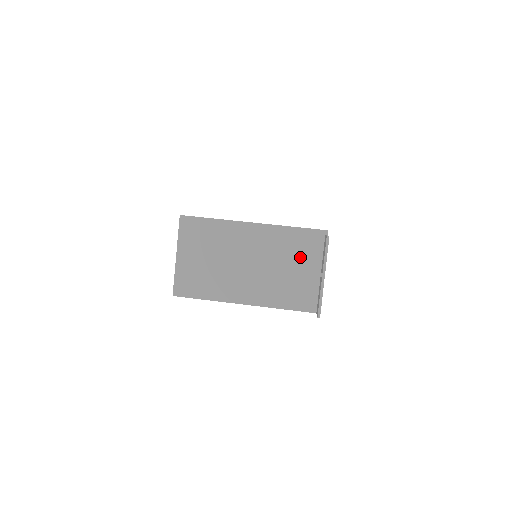
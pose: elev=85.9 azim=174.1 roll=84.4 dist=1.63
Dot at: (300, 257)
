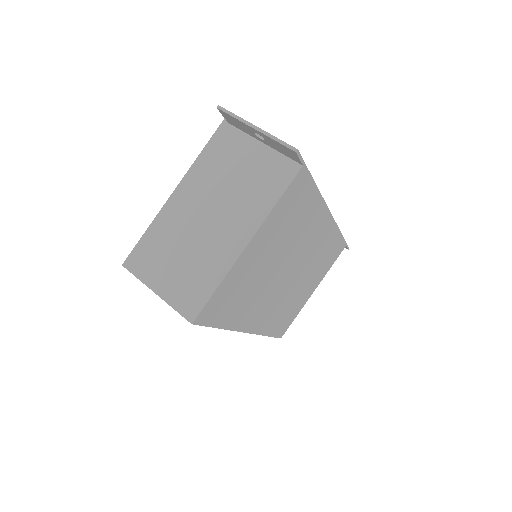
Dot at: (234, 158)
